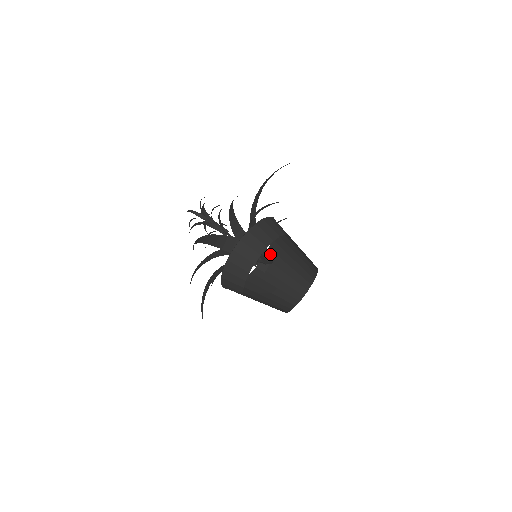
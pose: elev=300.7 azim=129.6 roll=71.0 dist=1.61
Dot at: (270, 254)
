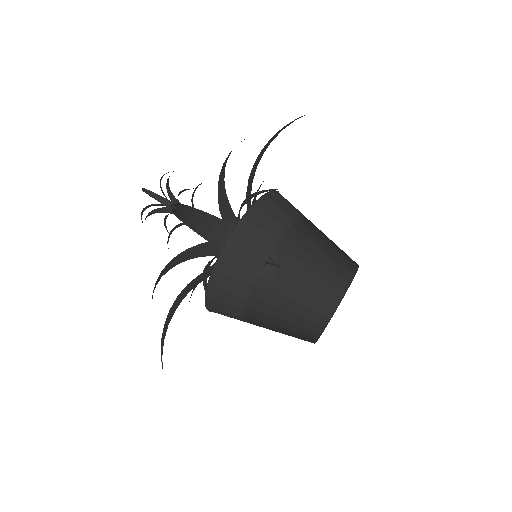
Dot at: (279, 252)
